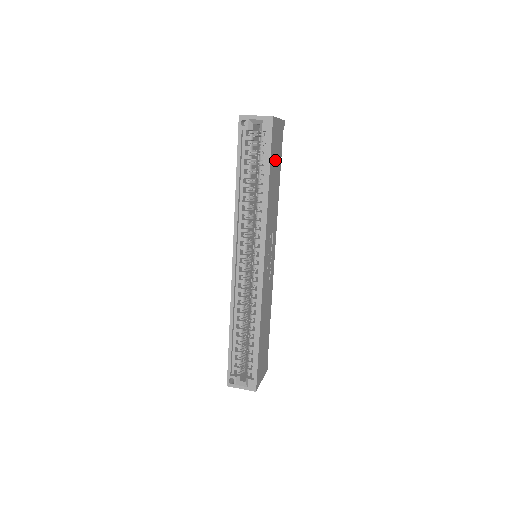
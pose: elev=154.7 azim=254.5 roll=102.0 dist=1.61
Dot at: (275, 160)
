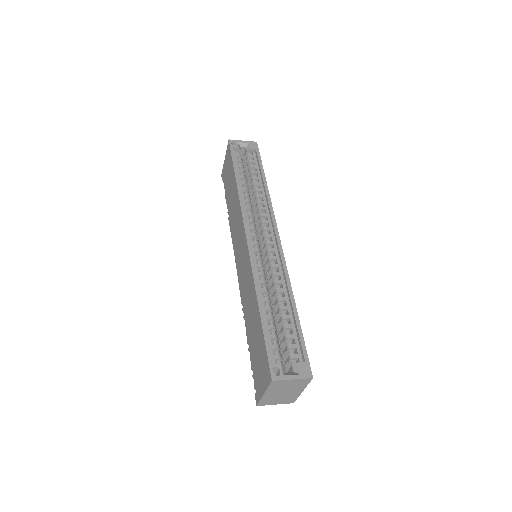
Dot at: occluded
